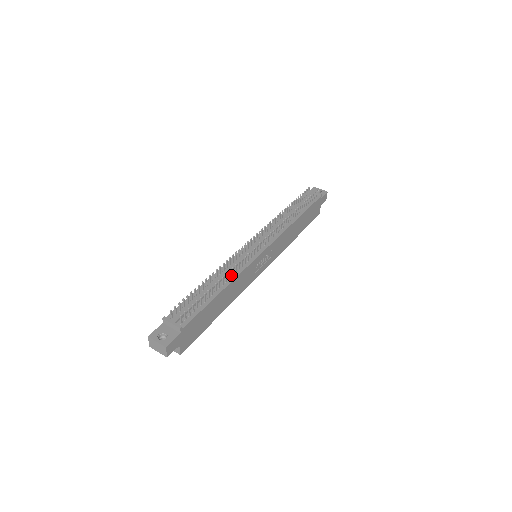
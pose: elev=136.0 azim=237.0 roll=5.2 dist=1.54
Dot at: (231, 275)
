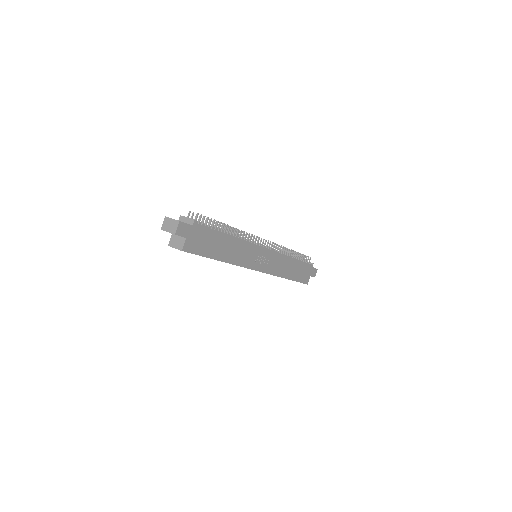
Dot at: occluded
